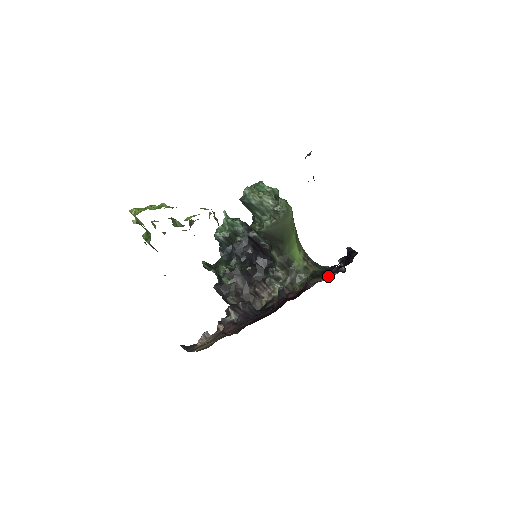
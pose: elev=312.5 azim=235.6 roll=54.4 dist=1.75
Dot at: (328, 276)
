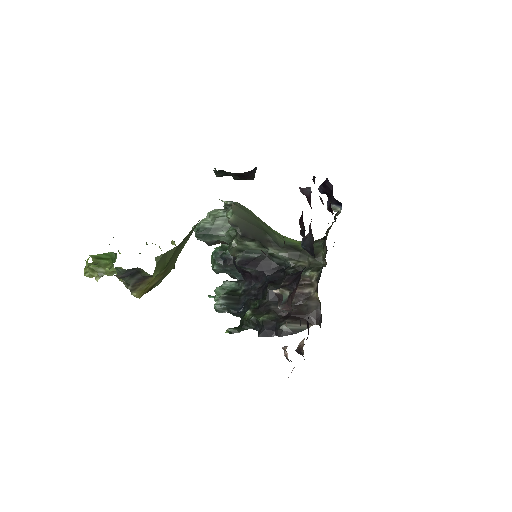
Dot at: occluded
